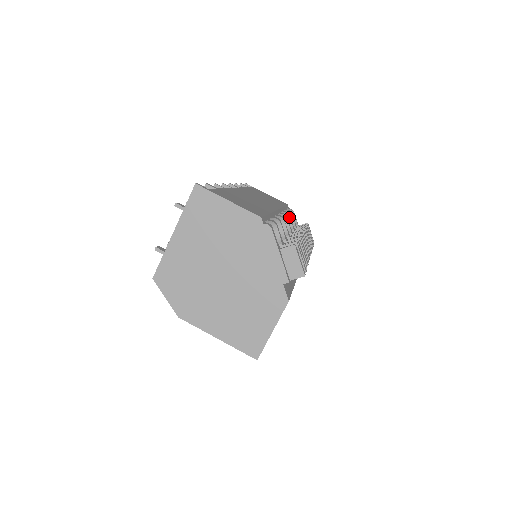
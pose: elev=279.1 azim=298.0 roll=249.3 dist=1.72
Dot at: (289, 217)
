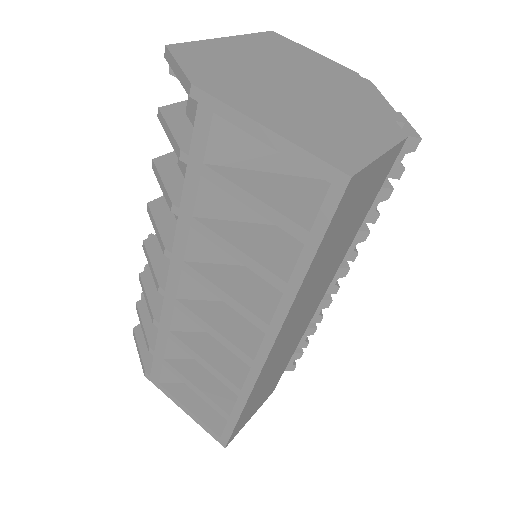
Dot at: occluded
